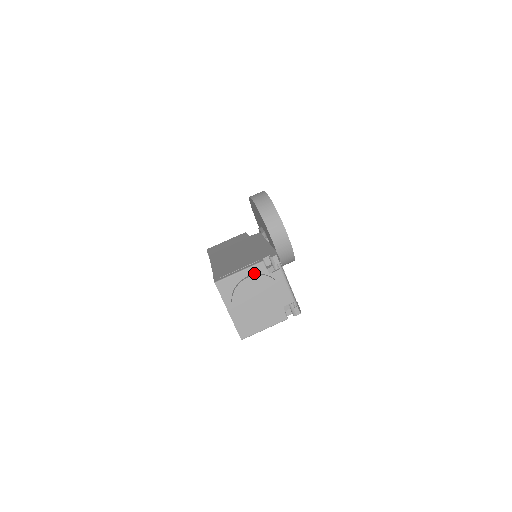
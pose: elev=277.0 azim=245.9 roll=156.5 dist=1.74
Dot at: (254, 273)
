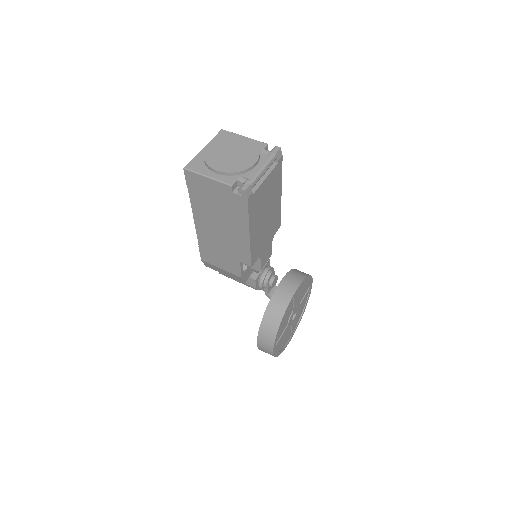
Dot at: (252, 144)
